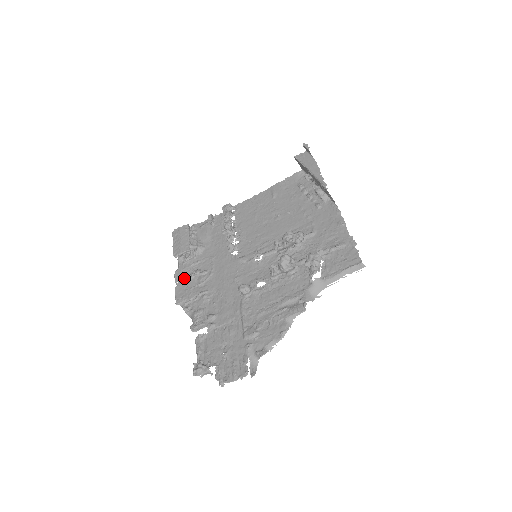
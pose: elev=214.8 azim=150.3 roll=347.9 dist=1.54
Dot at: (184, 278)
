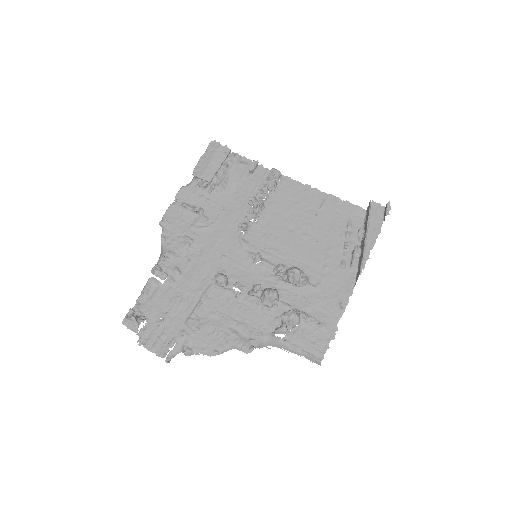
Dot at: (184, 206)
